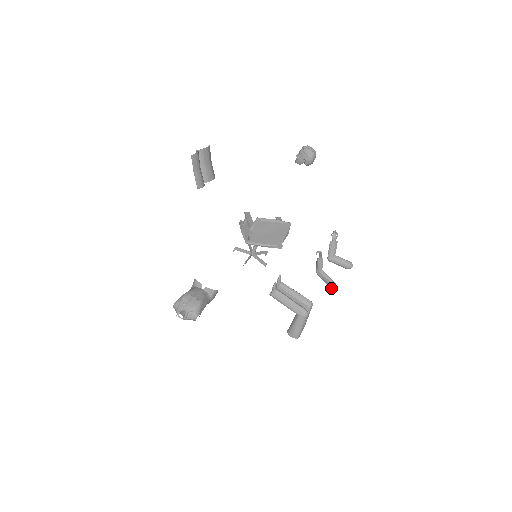
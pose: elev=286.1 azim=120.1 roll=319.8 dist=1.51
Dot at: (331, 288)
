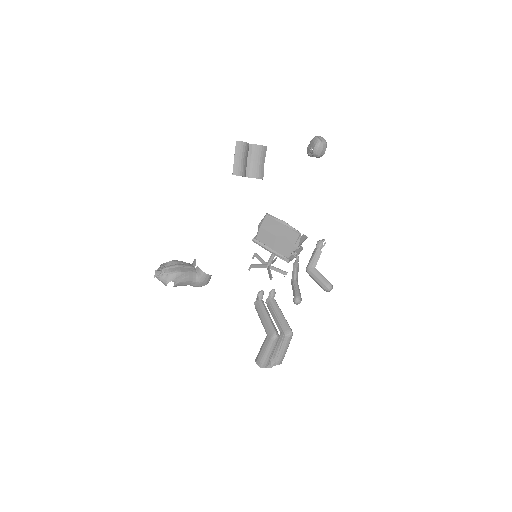
Dot at: (293, 300)
